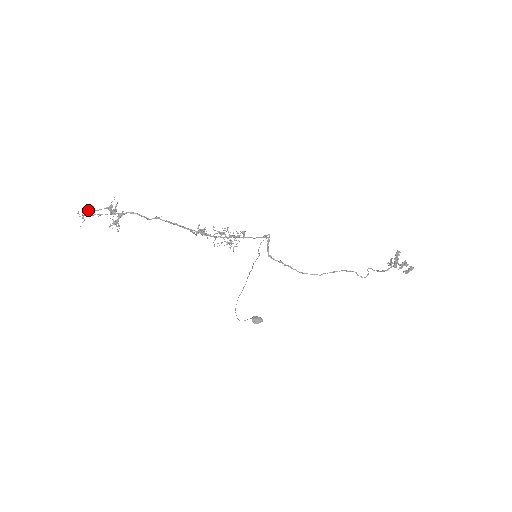
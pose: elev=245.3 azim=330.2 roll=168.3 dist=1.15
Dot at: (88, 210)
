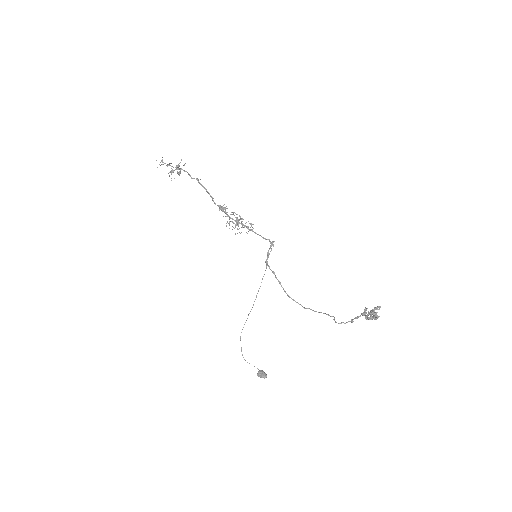
Dot at: (167, 165)
